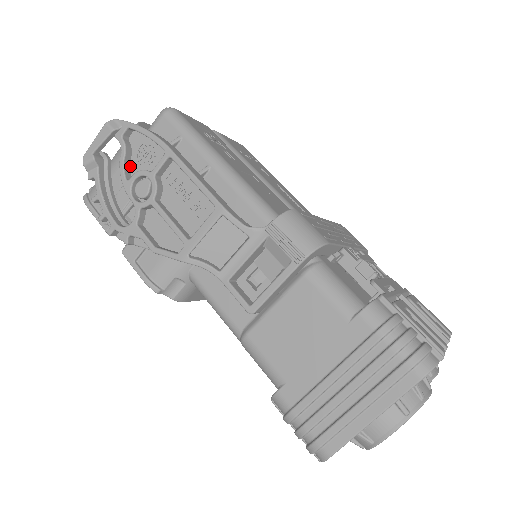
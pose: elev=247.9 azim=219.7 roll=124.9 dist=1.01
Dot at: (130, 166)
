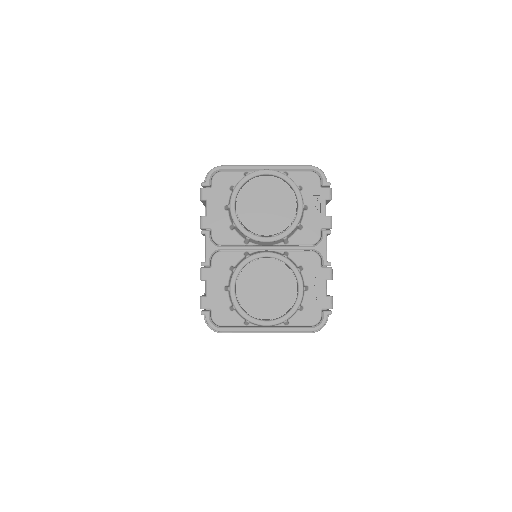
Dot at: occluded
